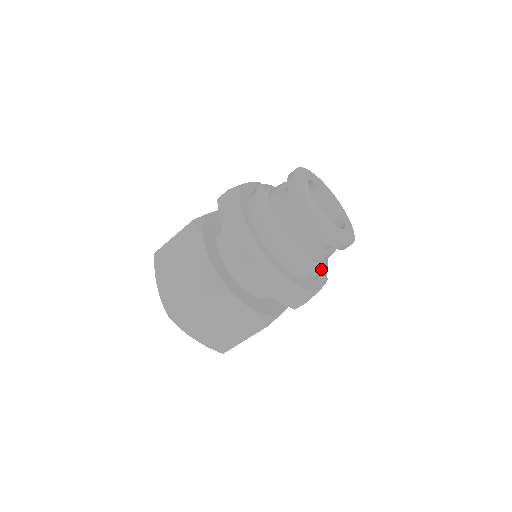
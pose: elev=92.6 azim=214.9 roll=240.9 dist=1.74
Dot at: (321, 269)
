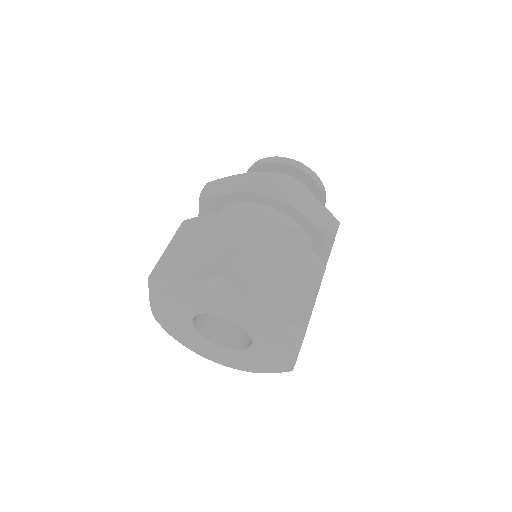
Dot at: occluded
